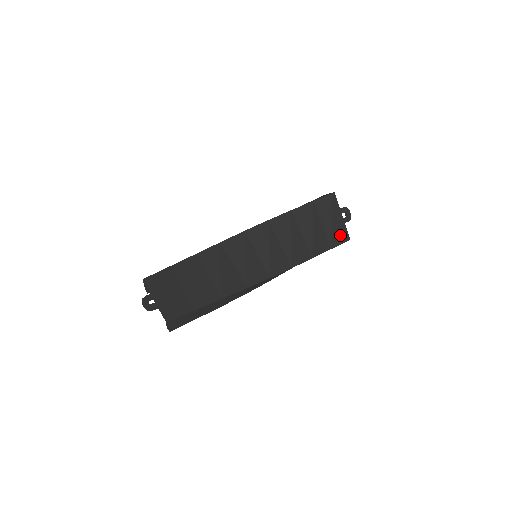
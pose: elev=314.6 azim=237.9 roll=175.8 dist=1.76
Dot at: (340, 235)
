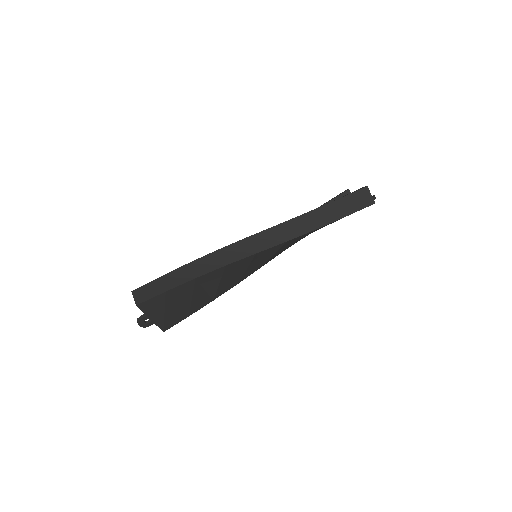
Dot at: occluded
